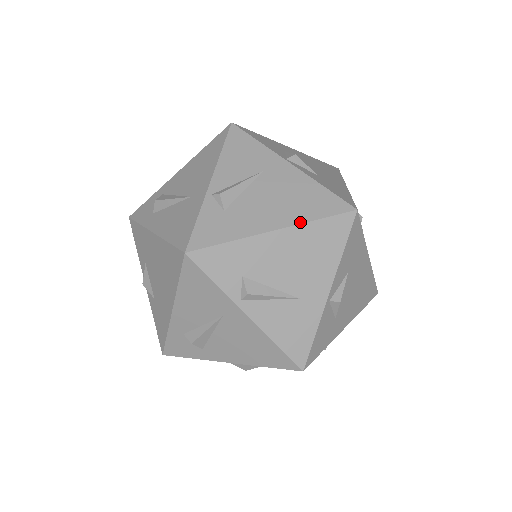
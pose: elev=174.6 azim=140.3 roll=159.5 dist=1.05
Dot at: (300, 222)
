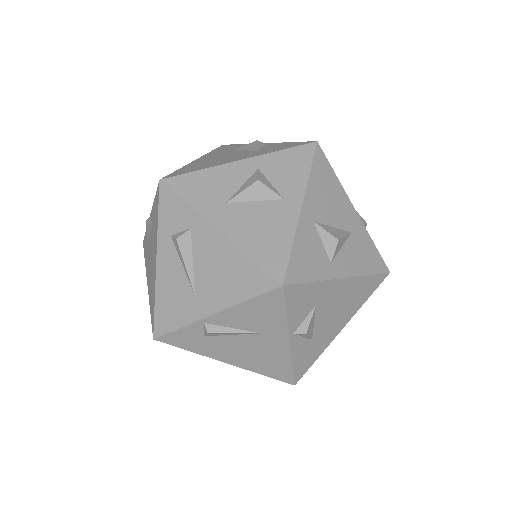
Dot at: (249, 370)
